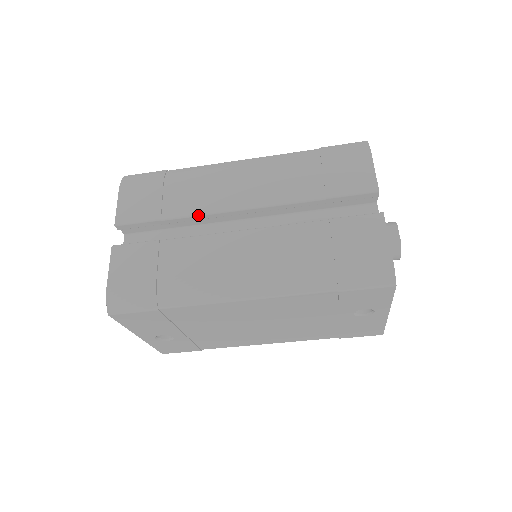
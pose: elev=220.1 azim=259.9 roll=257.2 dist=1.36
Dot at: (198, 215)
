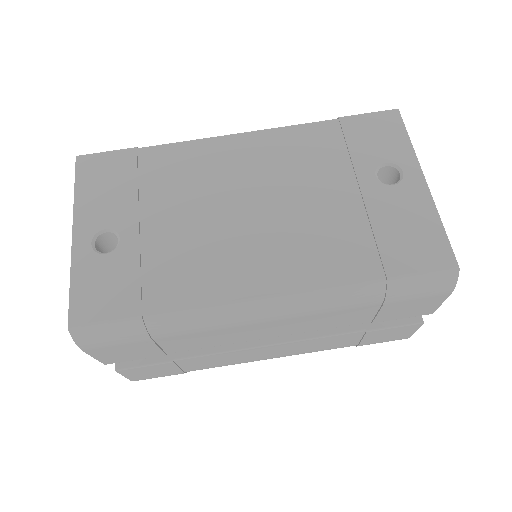
Dot at: occluded
